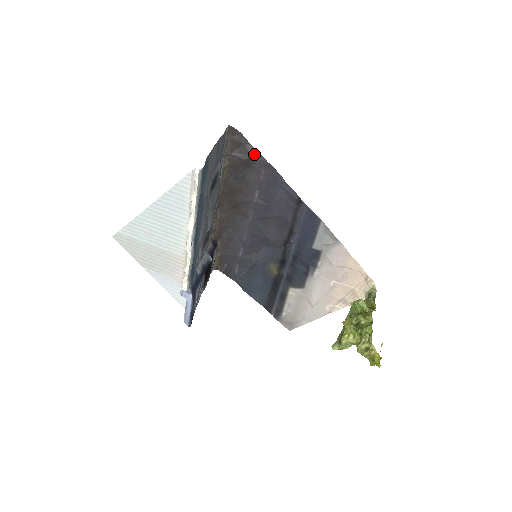
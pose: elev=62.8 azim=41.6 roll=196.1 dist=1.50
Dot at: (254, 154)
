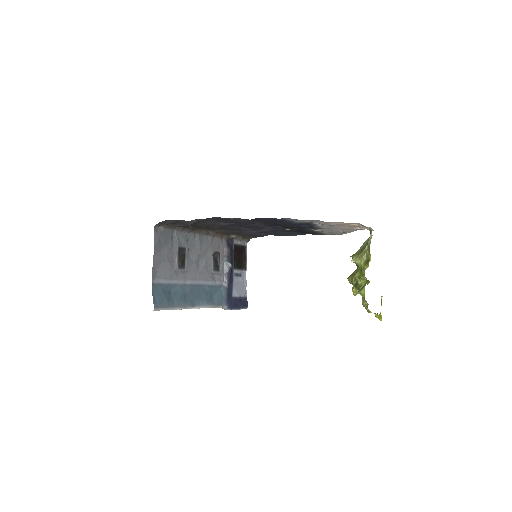
Dot at: (190, 222)
